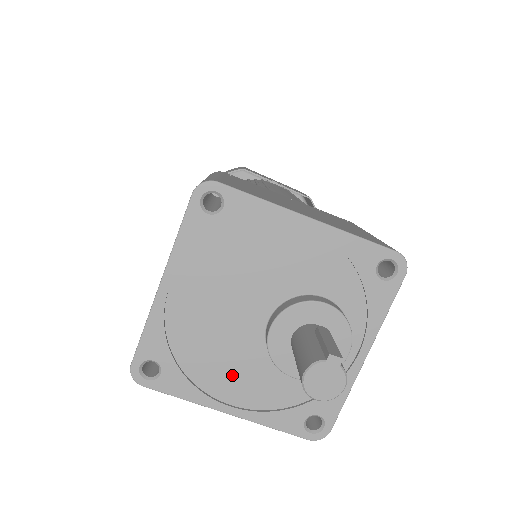
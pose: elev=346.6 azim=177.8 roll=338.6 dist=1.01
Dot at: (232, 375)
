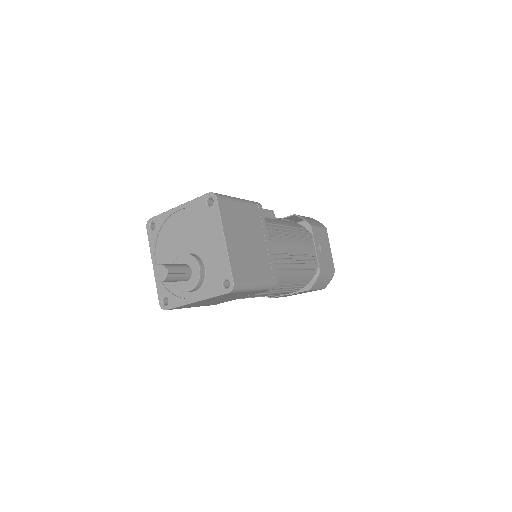
Dot at: (165, 256)
